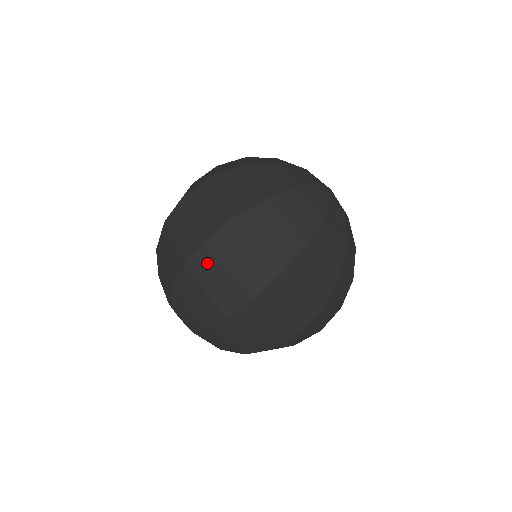
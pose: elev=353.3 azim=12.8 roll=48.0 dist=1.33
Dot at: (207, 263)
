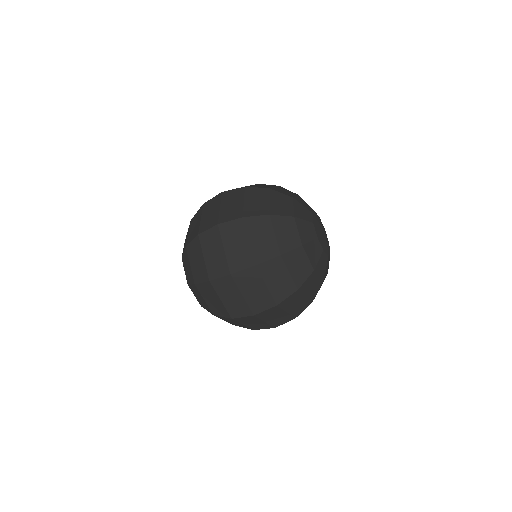
Dot at: (250, 320)
